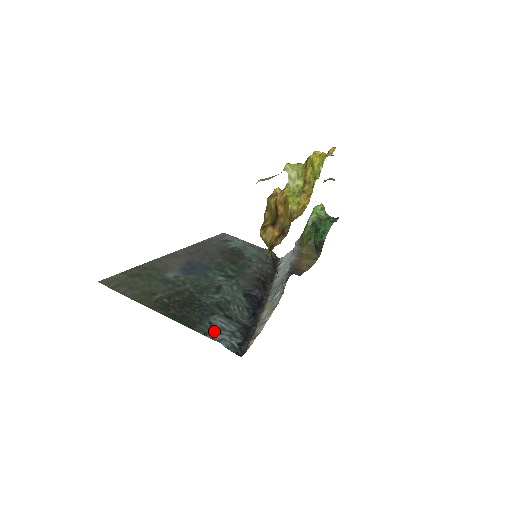
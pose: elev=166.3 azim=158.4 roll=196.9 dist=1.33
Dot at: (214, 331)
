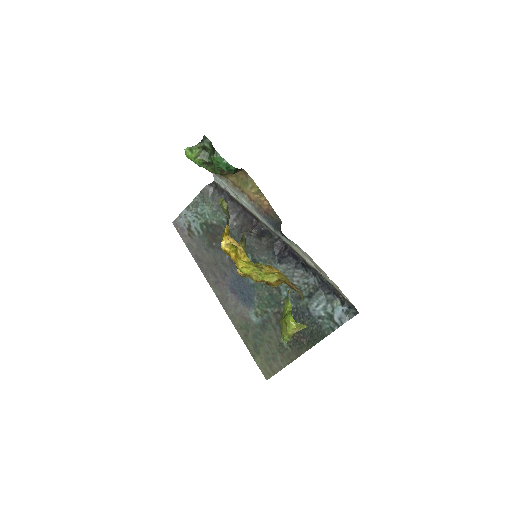
Dot at: (329, 320)
